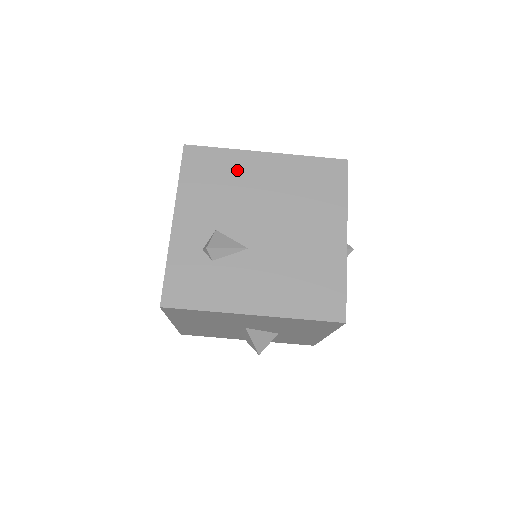
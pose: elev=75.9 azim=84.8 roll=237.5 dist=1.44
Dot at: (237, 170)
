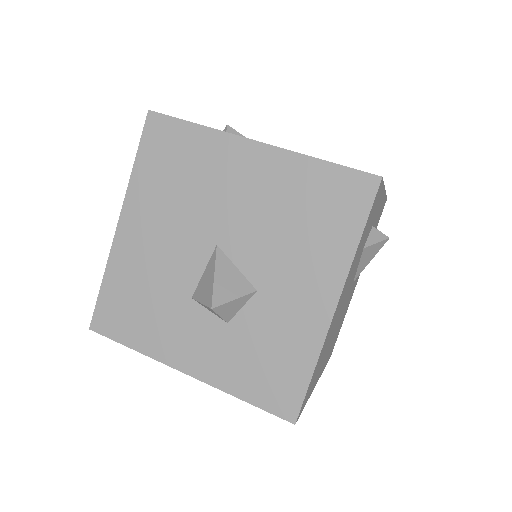
Dot at: occluded
